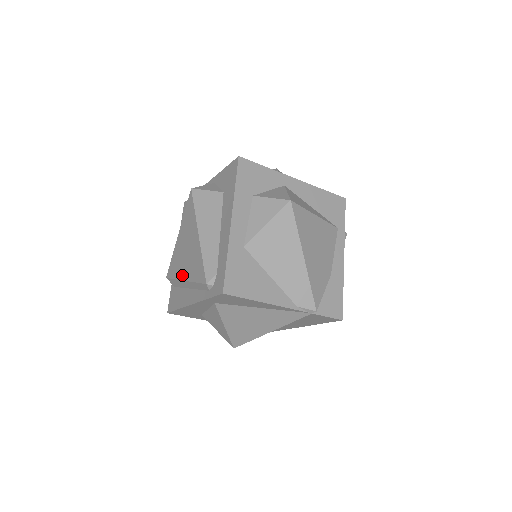
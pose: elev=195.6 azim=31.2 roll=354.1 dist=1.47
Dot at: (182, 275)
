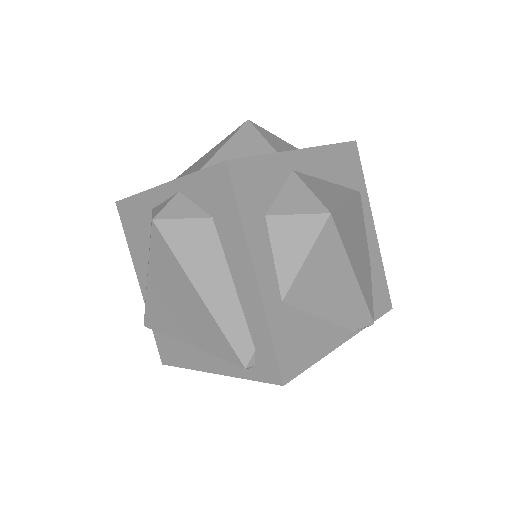
Dot at: (181, 337)
